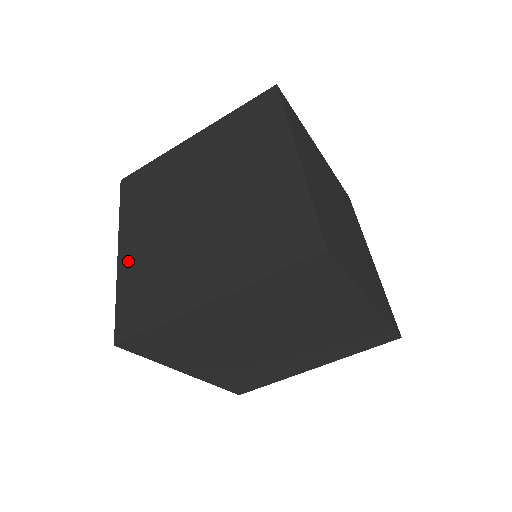
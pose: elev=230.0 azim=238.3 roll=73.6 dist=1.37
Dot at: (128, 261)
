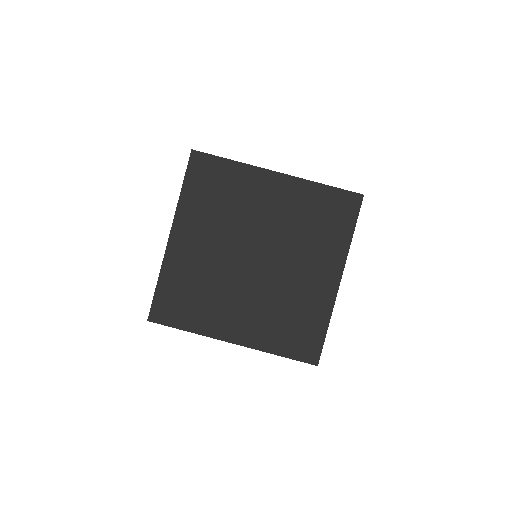
Dot at: occluded
